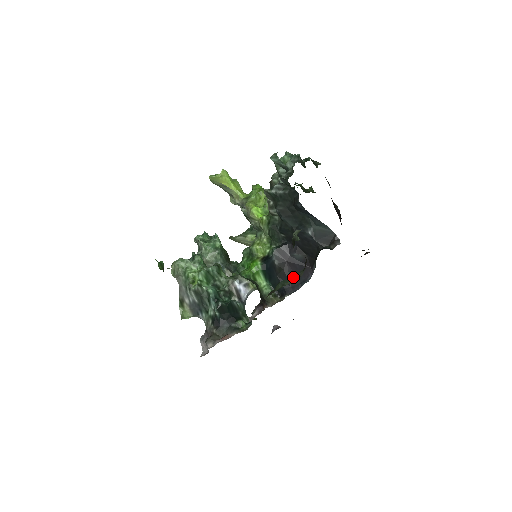
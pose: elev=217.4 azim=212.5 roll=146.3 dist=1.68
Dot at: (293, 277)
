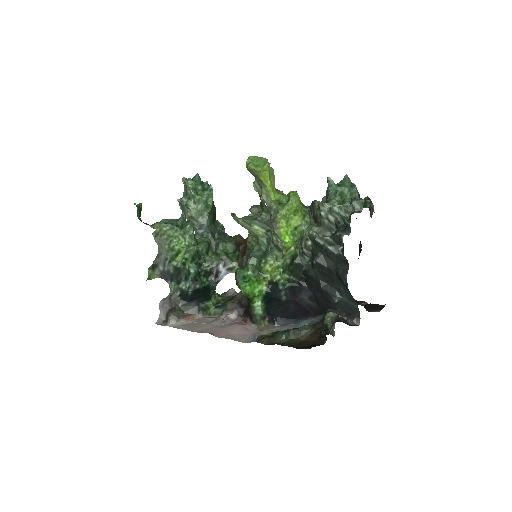
Dot at: (298, 331)
